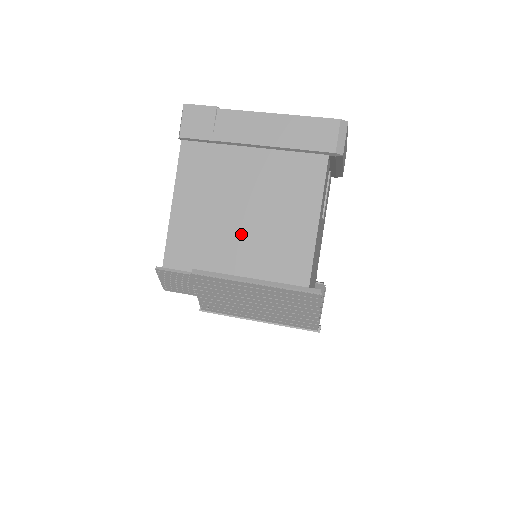
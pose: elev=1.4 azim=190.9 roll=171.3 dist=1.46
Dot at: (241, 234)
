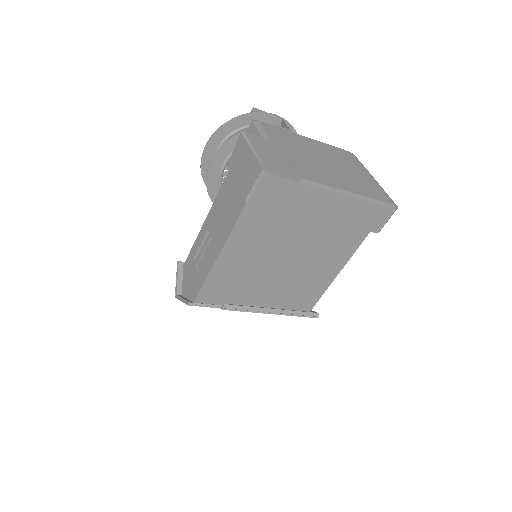
Dot at: (275, 280)
